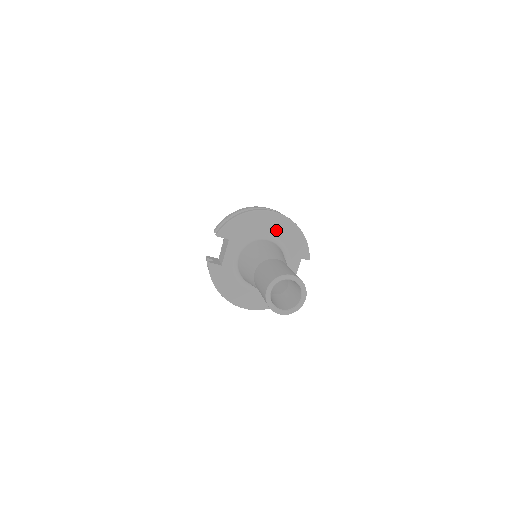
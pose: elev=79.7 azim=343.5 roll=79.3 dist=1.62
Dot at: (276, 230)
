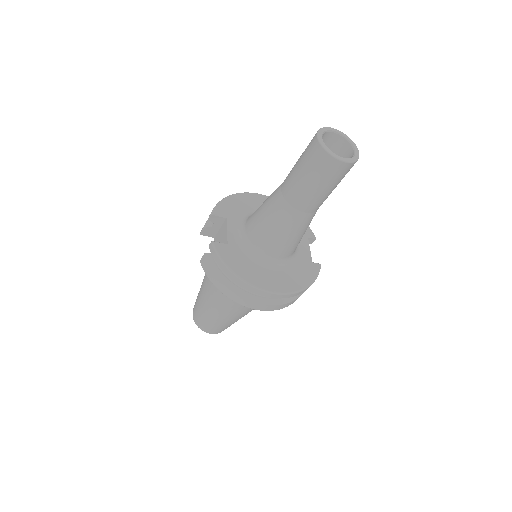
Dot at: occluded
